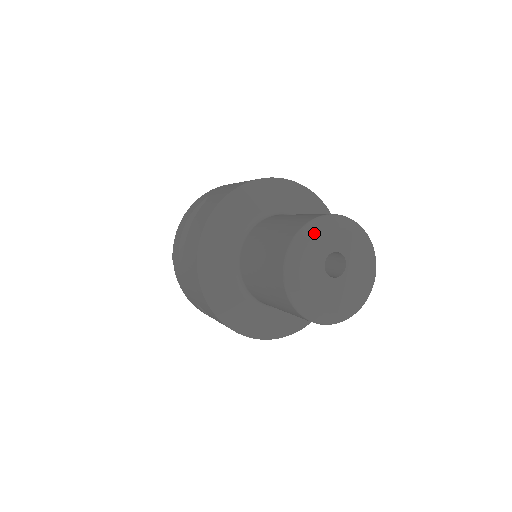
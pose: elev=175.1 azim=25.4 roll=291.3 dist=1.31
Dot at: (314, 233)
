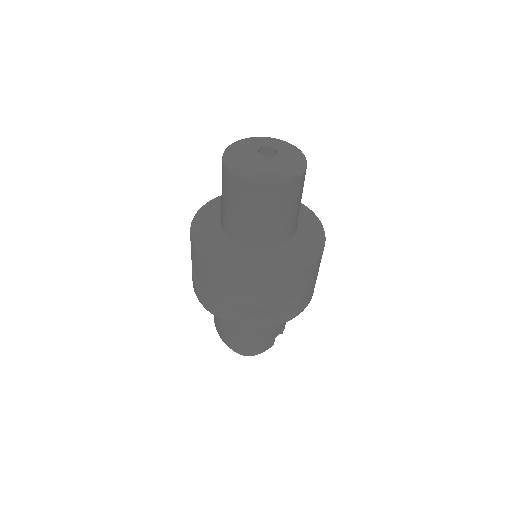
Dot at: occluded
